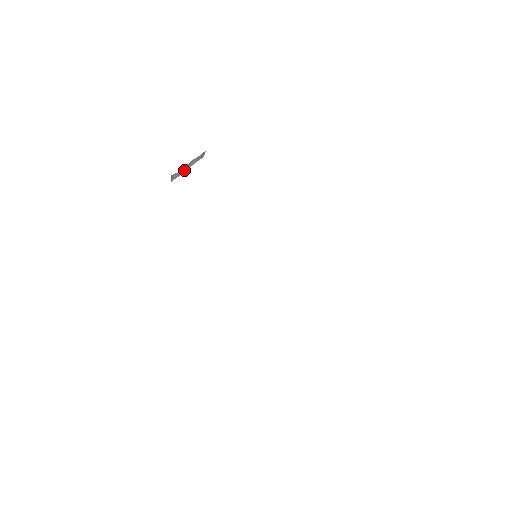
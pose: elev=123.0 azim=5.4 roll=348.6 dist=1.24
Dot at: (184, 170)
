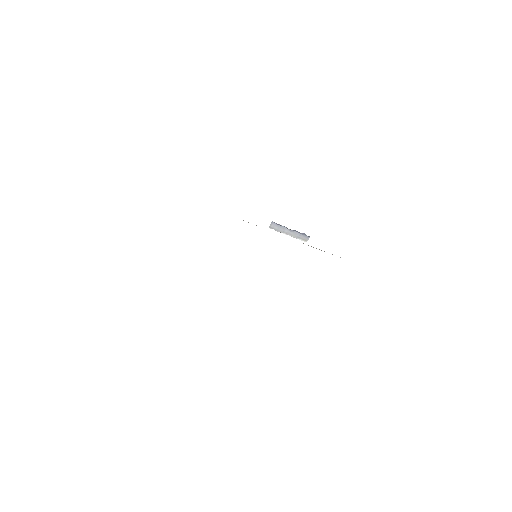
Dot at: (284, 232)
